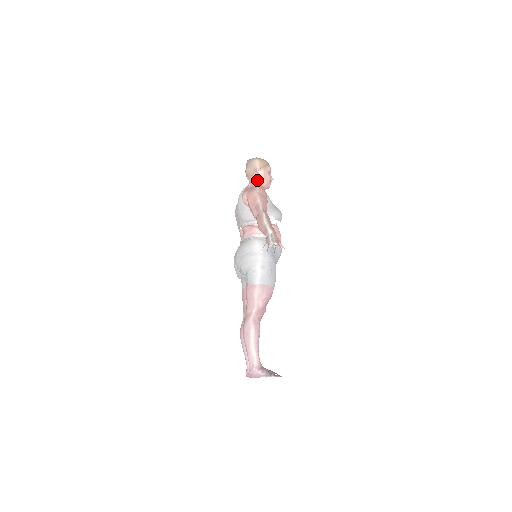
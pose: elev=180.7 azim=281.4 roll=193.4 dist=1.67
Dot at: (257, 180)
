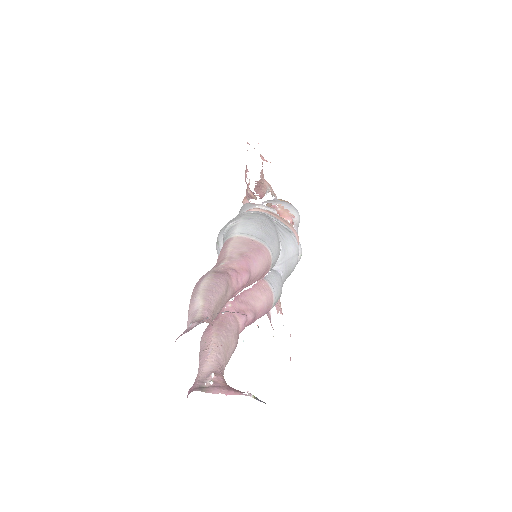
Dot at: occluded
